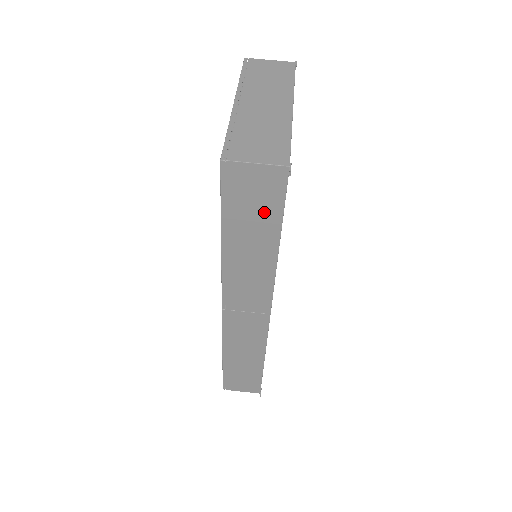
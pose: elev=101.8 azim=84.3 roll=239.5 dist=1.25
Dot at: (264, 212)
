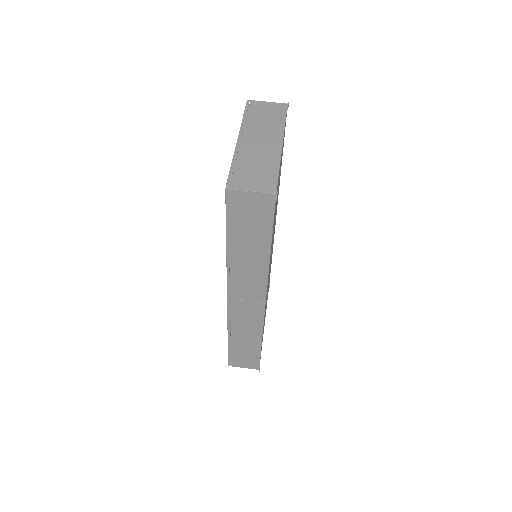
Dot at: (258, 225)
